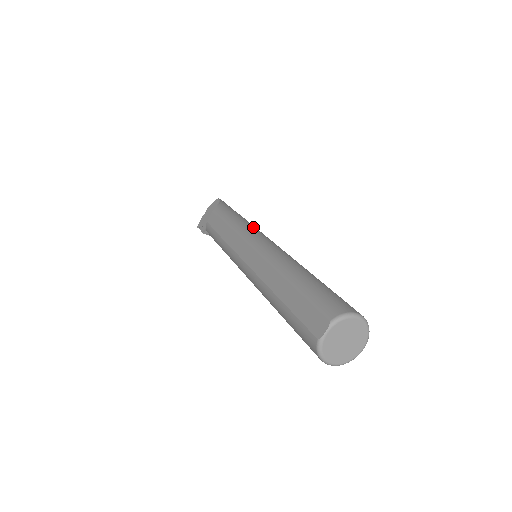
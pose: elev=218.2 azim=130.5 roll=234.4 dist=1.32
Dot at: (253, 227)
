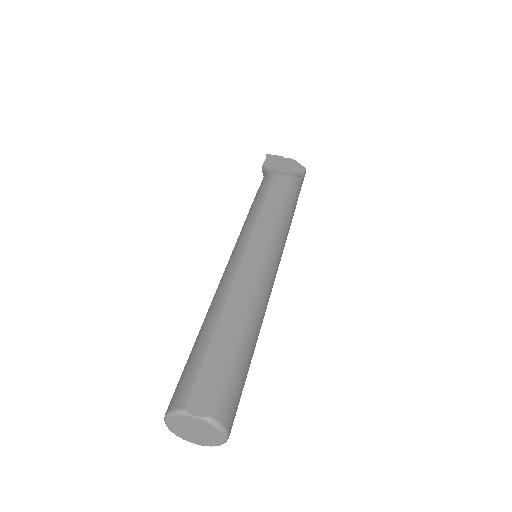
Dot at: (286, 237)
